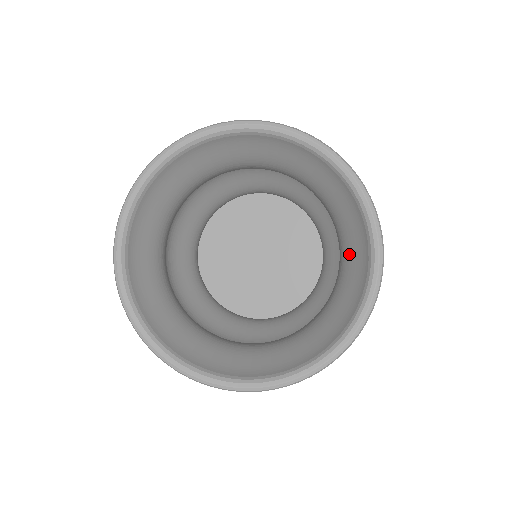
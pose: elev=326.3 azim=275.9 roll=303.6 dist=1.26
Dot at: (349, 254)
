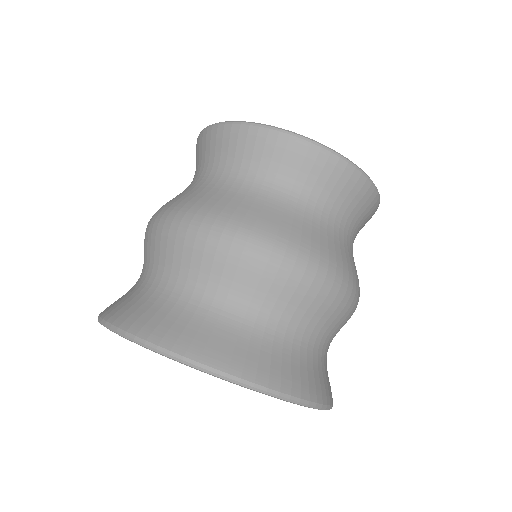
Dot at: occluded
